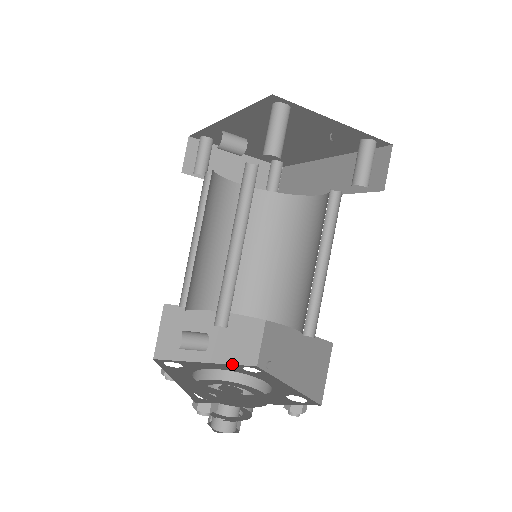
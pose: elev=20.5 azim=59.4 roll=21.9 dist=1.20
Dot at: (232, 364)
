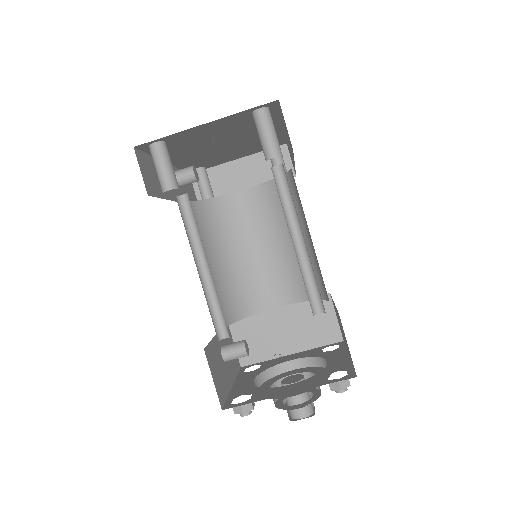
Dot at: (316, 347)
